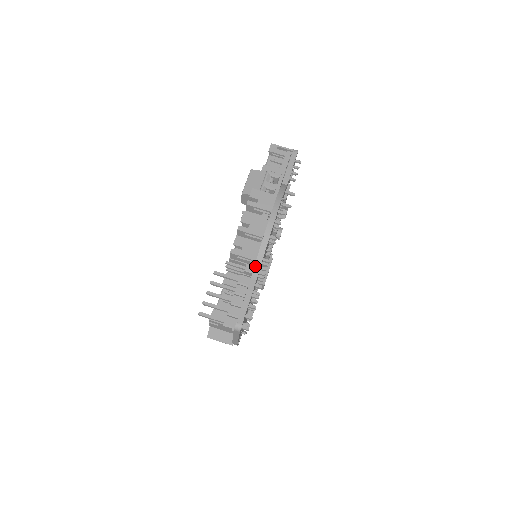
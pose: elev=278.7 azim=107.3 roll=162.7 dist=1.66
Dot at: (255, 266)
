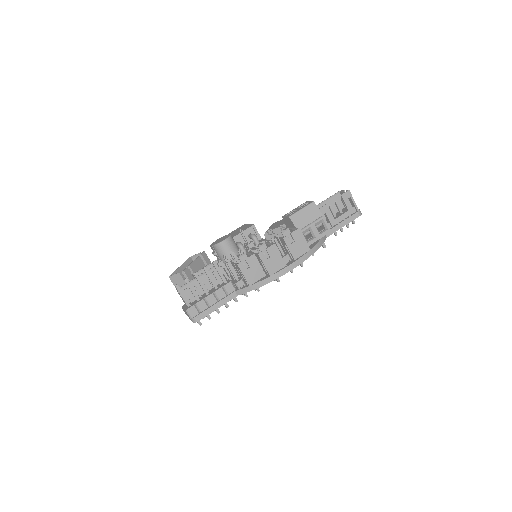
Dot at: (246, 288)
